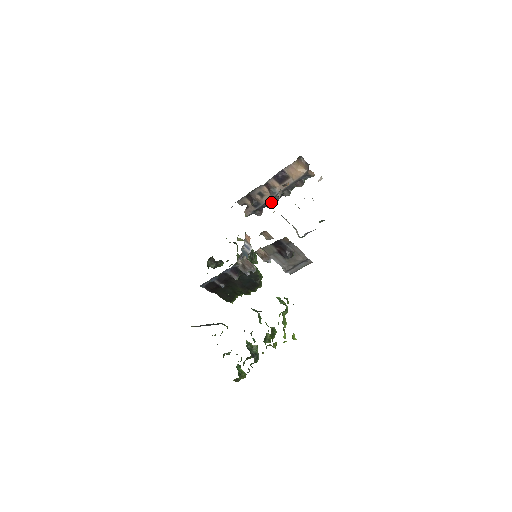
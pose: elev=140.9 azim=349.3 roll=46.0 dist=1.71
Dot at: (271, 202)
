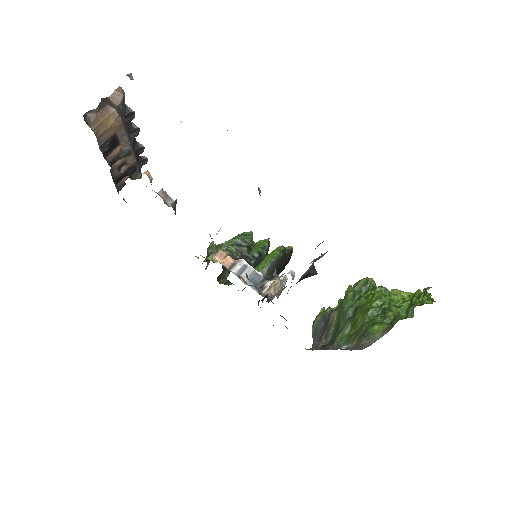
Dot at: occluded
